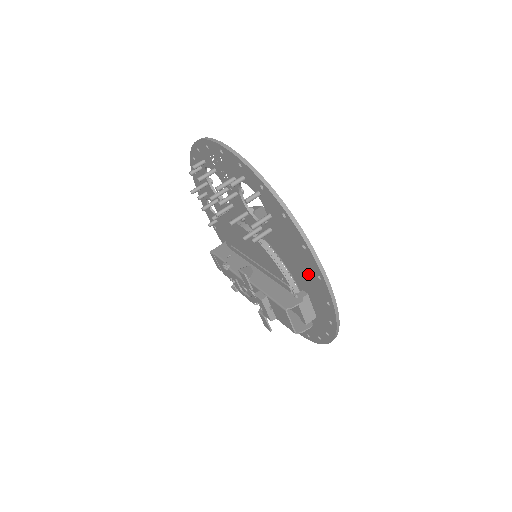
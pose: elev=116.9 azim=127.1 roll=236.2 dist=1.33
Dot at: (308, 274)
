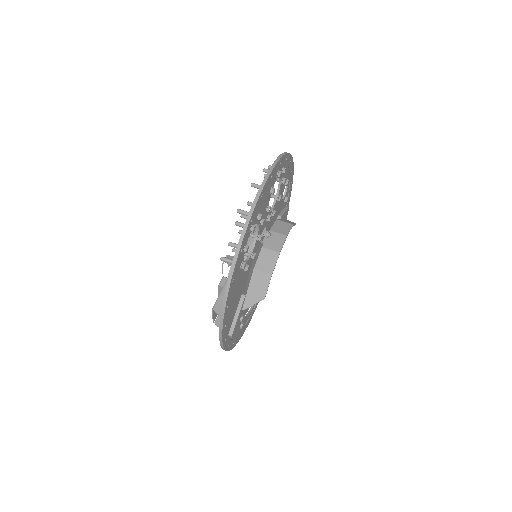
Dot at: occluded
